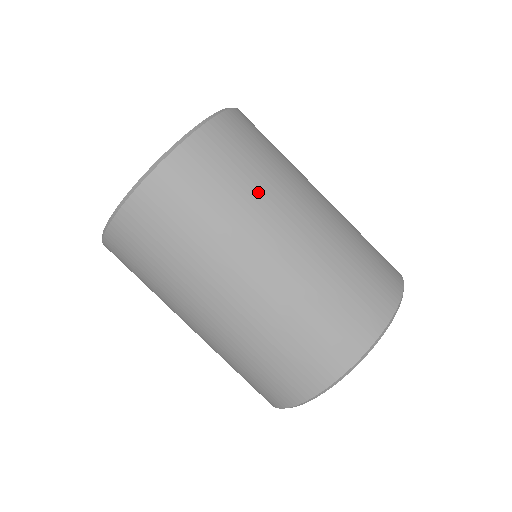
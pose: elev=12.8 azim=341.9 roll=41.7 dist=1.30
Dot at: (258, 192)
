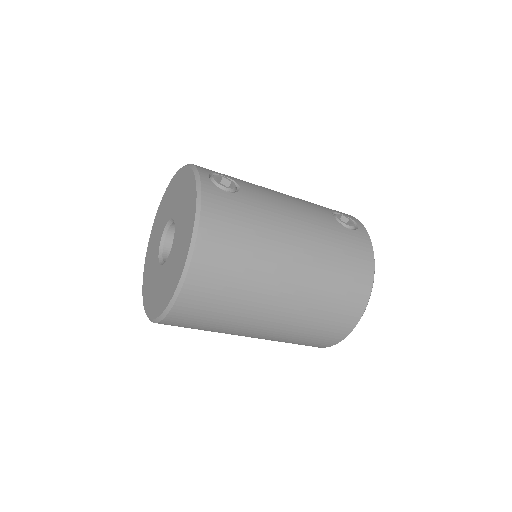
Dot at: (243, 303)
